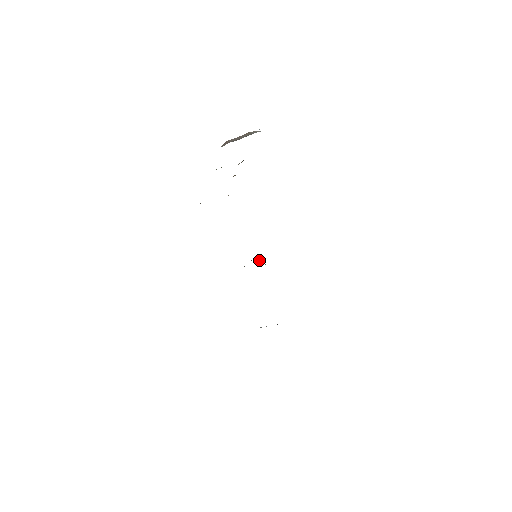
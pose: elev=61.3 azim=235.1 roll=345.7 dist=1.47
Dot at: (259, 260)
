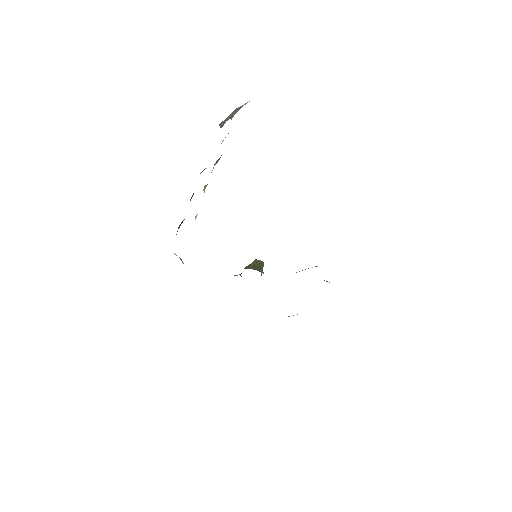
Dot at: (251, 267)
